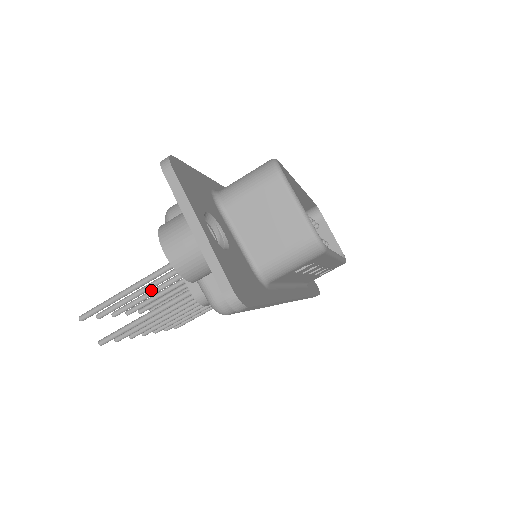
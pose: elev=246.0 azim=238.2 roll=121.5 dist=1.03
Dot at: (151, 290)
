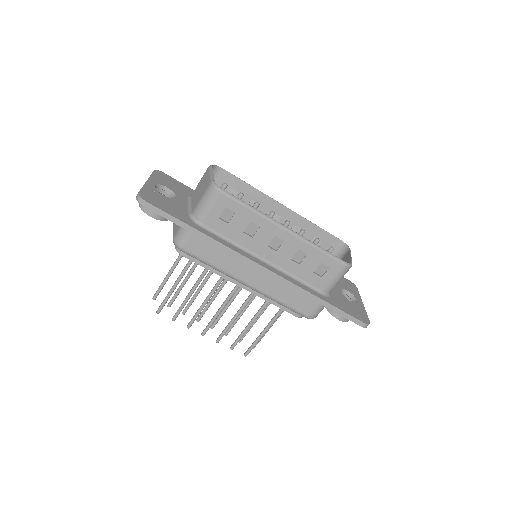
Dot at: (198, 289)
